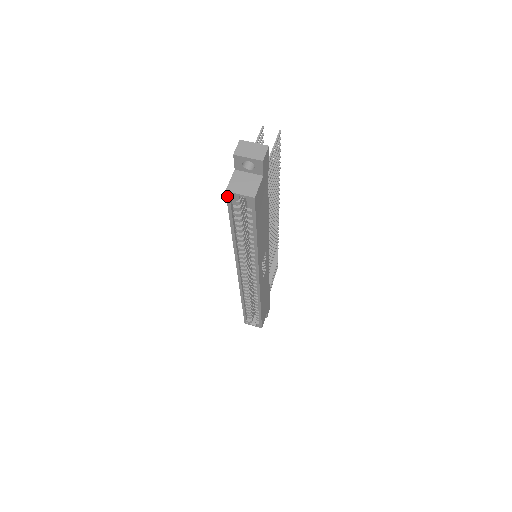
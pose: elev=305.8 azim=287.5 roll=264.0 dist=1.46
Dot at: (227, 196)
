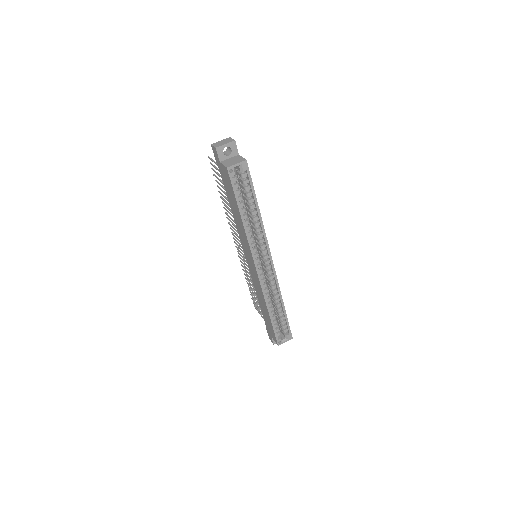
Dot at: (229, 173)
